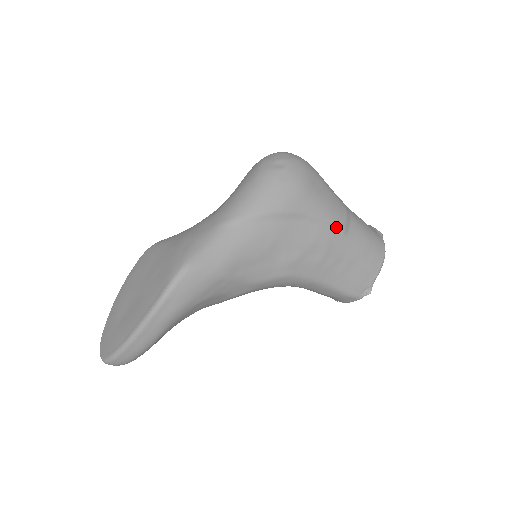
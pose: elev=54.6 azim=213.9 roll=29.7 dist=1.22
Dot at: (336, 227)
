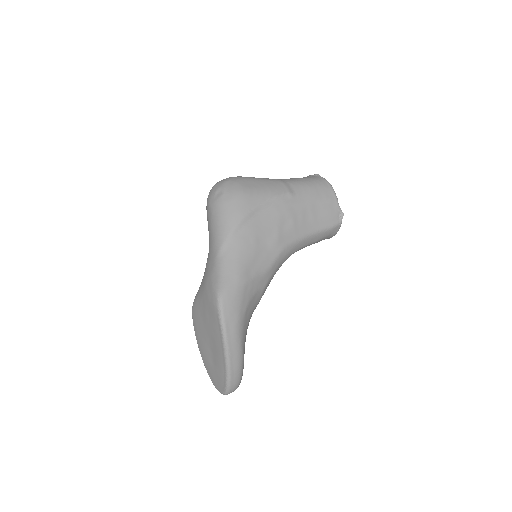
Dot at: (284, 197)
